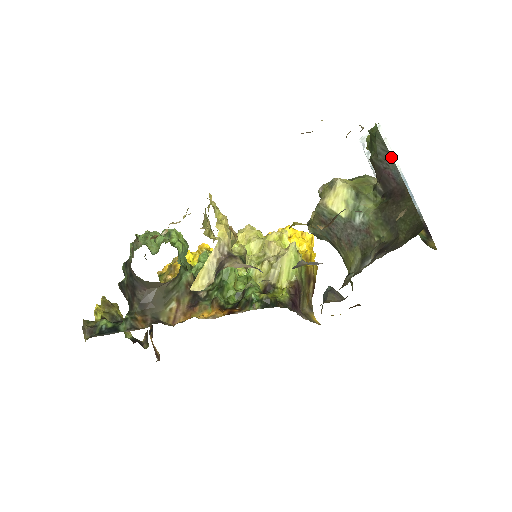
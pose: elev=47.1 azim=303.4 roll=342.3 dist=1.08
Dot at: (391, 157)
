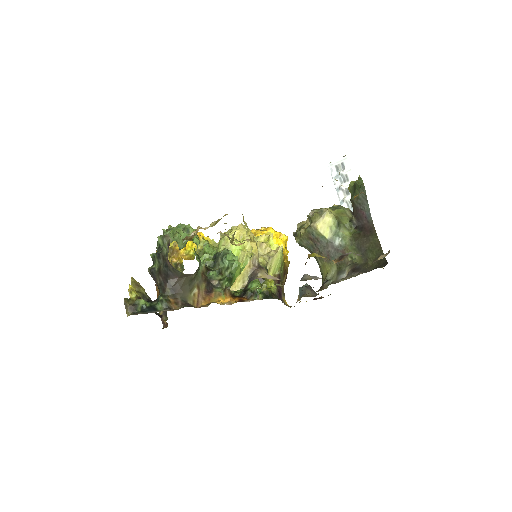
Dot at: occluded
